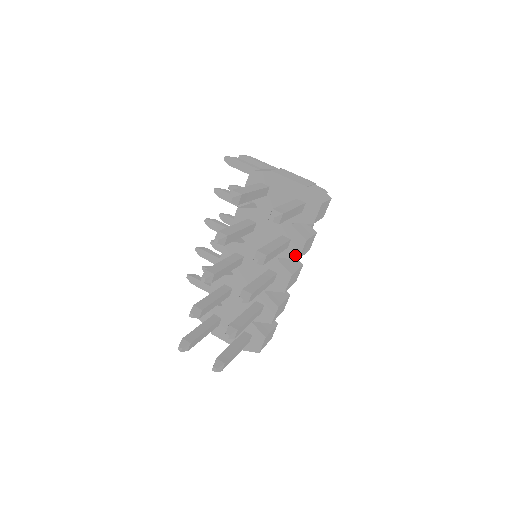
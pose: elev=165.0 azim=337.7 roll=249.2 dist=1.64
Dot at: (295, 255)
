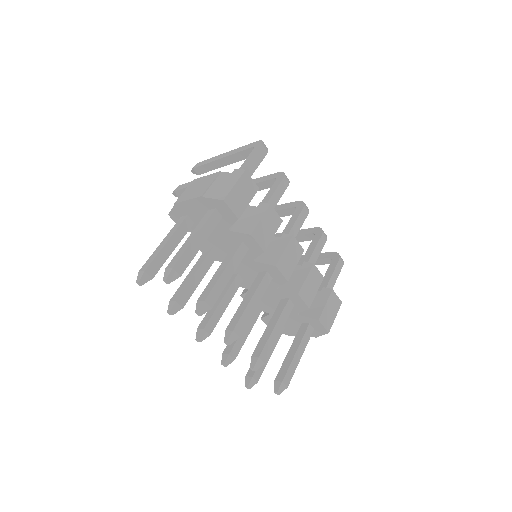
Dot at: (259, 251)
